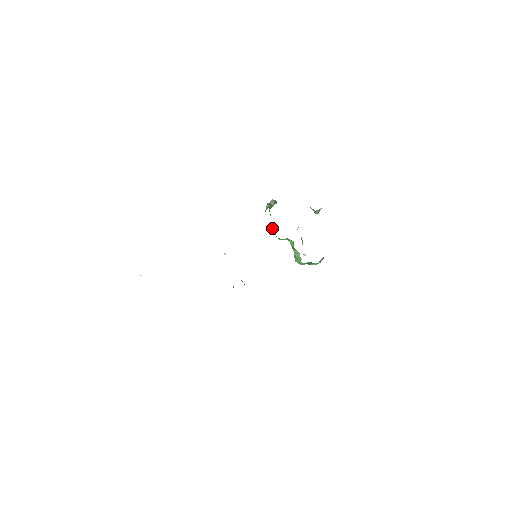
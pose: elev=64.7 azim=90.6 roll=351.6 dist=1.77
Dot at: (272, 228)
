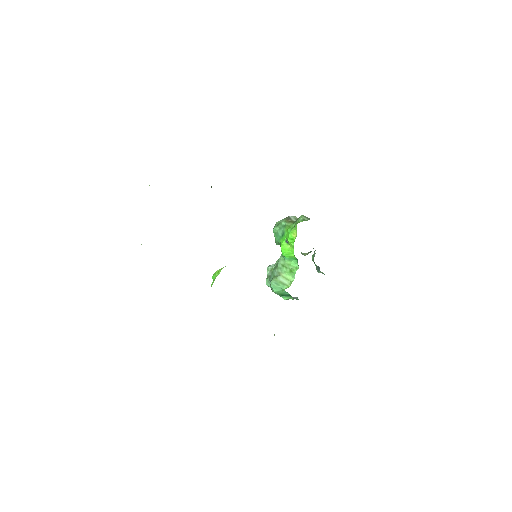
Dot at: (286, 240)
